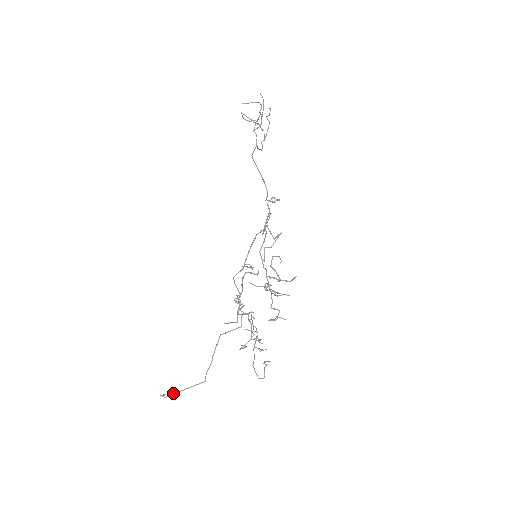
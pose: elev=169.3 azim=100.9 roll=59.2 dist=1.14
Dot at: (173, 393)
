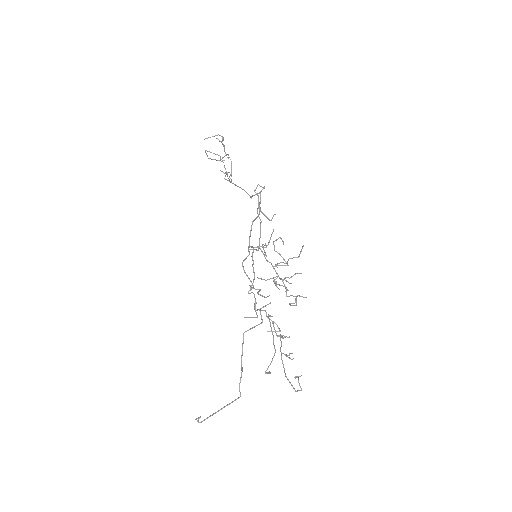
Dot at: occluded
